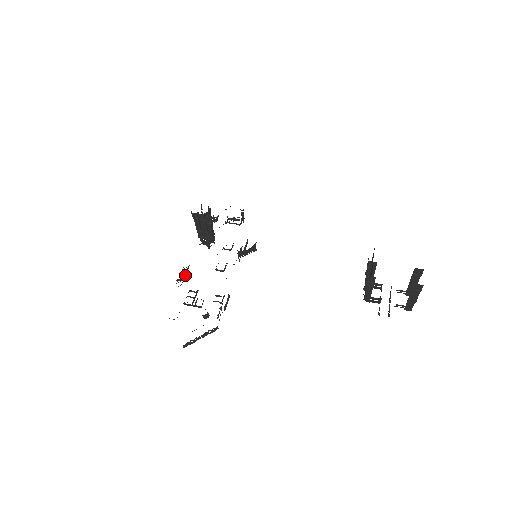
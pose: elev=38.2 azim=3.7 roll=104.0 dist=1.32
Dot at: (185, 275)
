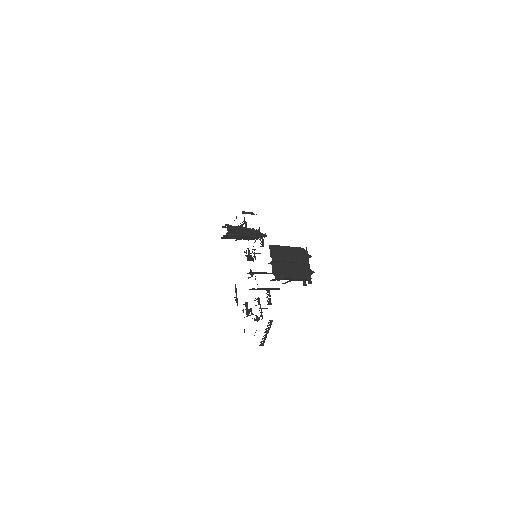
Dot at: (236, 294)
